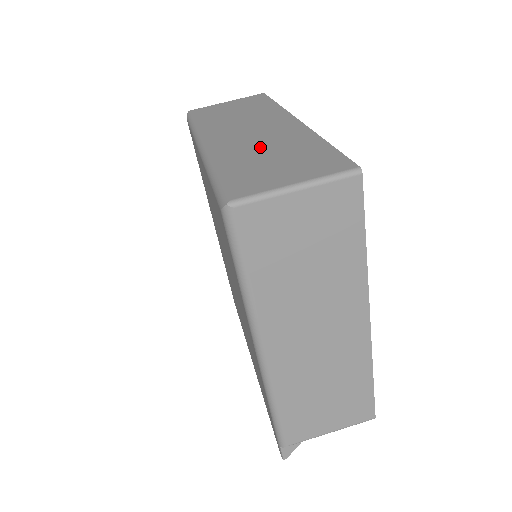
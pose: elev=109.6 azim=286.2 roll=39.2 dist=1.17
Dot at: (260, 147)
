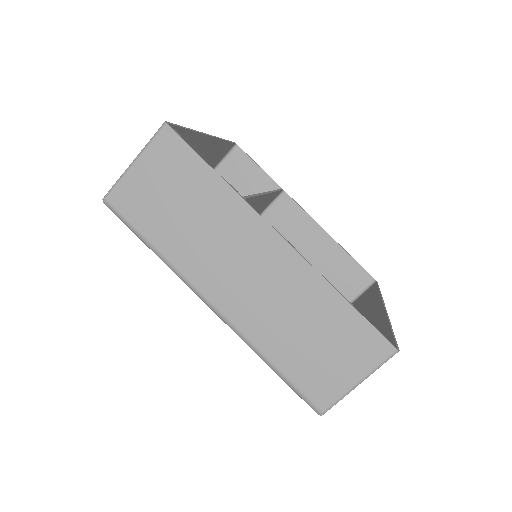
Dot at: (284, 316)
